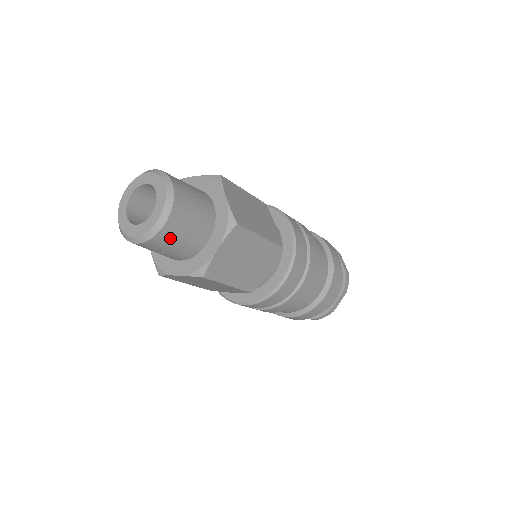
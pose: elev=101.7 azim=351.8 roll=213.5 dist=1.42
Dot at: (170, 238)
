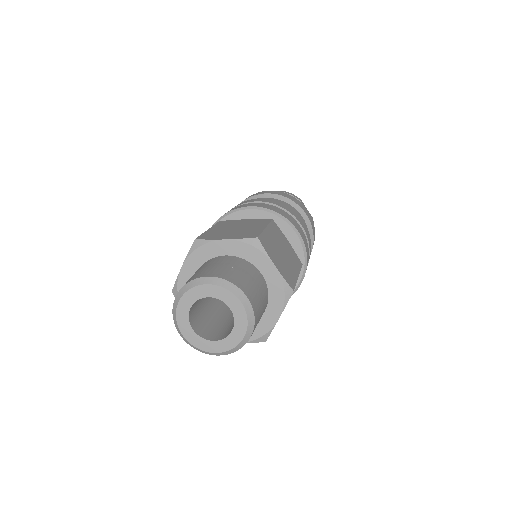
Dot at: occluded
